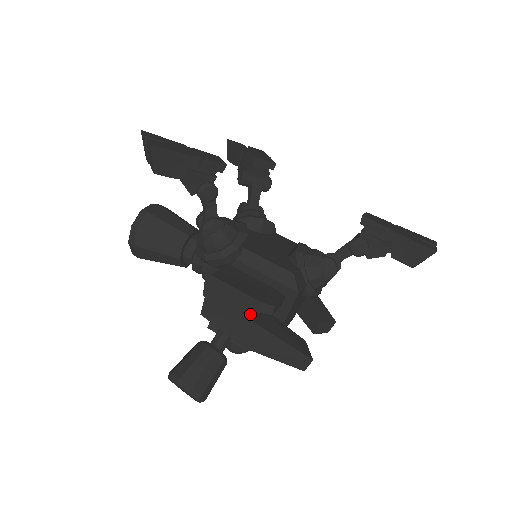
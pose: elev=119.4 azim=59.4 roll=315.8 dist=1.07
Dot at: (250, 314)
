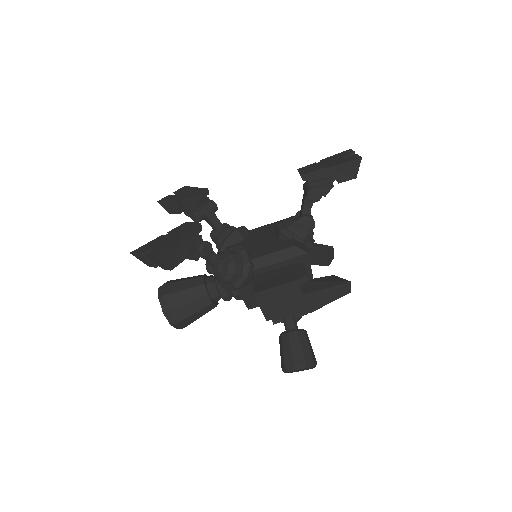
Dot at: (297, 292)
